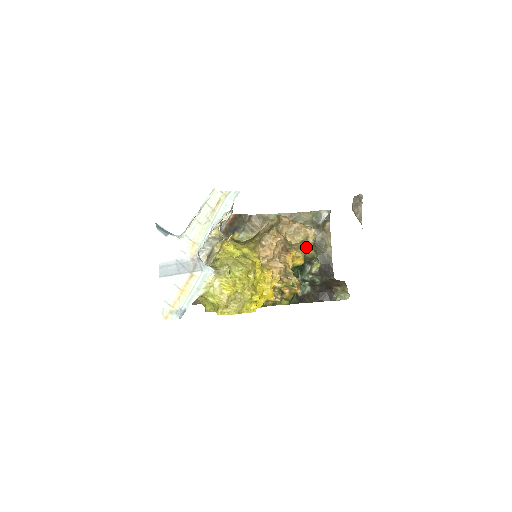
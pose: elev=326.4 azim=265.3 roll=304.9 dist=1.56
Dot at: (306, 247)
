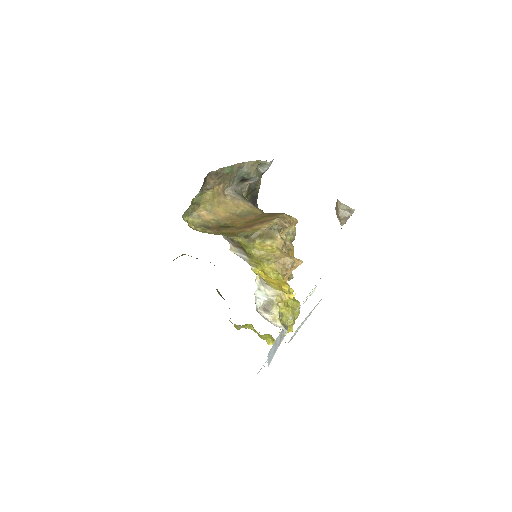
Dot at: (292, 239)
